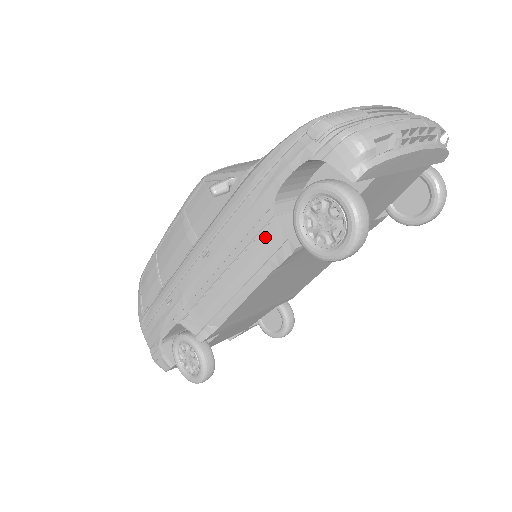
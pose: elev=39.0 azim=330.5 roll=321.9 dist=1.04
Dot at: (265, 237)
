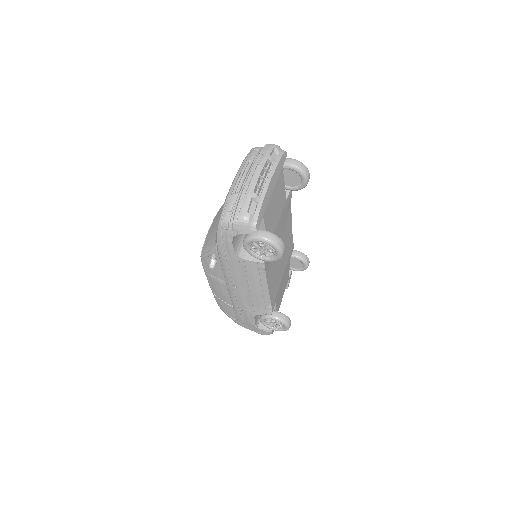
Dot at: (249, 268)
